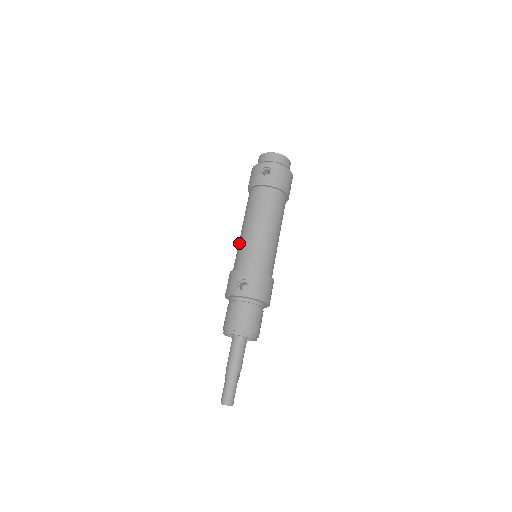
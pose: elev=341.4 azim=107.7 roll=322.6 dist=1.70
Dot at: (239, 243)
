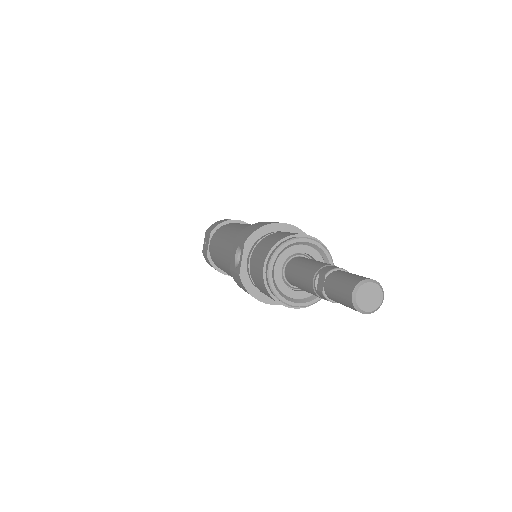
Dot at: (232, 233)
